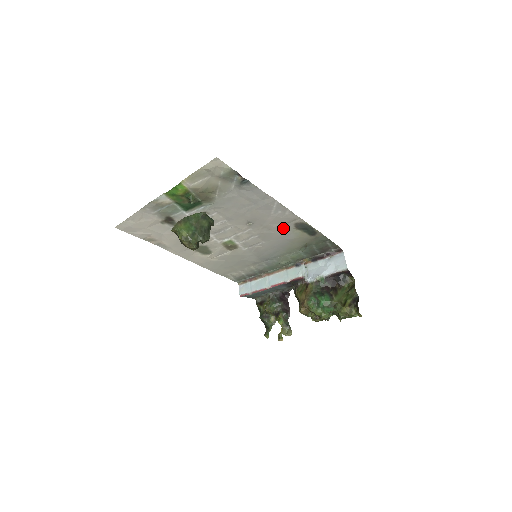
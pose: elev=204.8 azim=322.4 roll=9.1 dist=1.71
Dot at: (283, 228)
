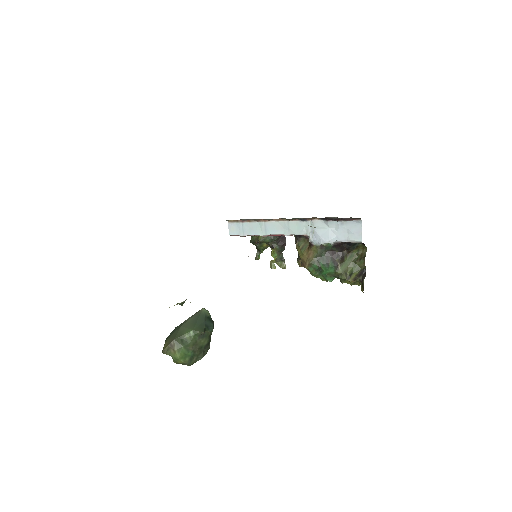
Dot at: occluded
